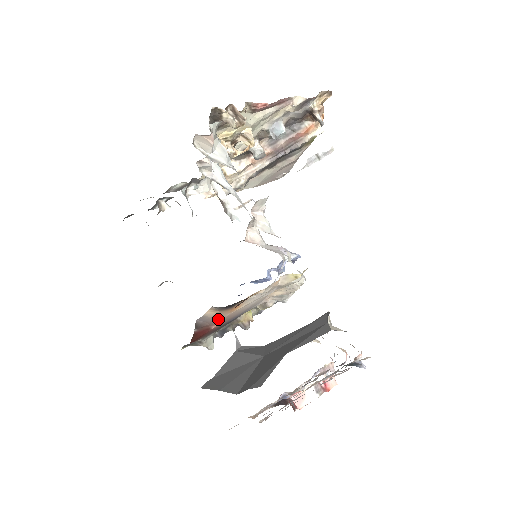
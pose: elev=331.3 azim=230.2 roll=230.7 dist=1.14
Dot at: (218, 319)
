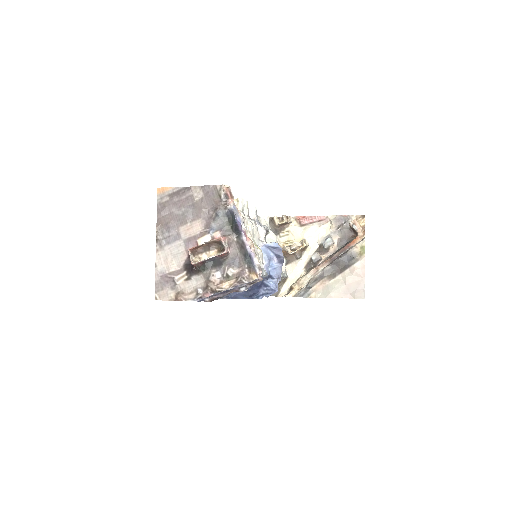
Dot at: occluded
